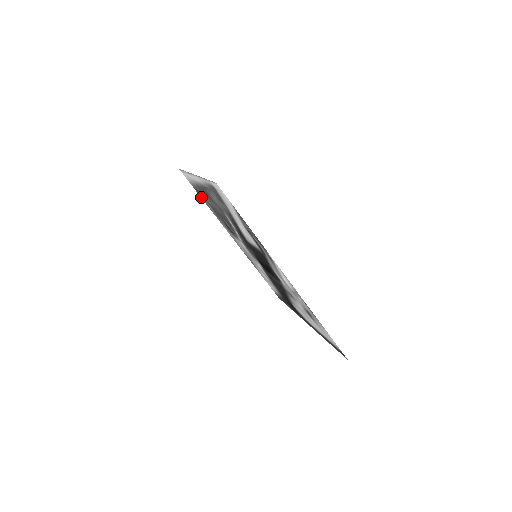
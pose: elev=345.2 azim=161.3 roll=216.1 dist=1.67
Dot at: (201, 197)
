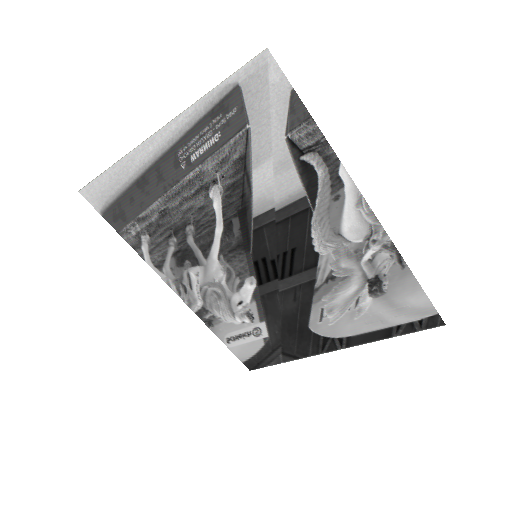
Dot at: (120, 230)
